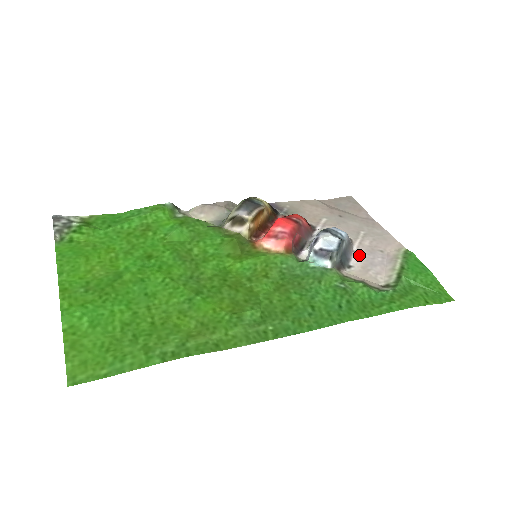
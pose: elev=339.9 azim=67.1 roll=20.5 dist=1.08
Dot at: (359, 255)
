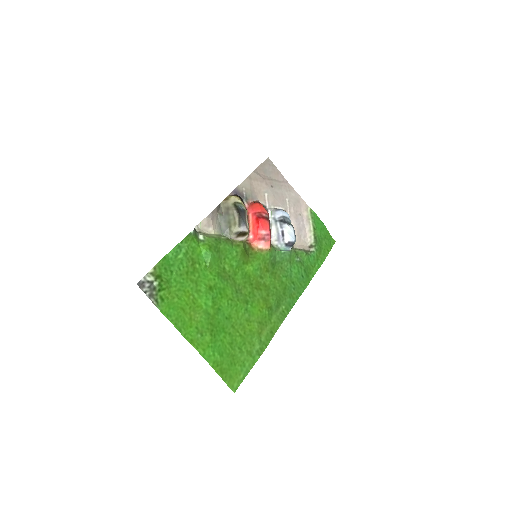
Dot at: (293, 225)
